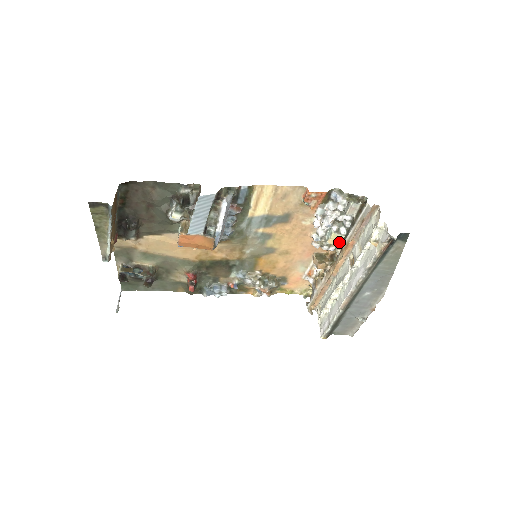
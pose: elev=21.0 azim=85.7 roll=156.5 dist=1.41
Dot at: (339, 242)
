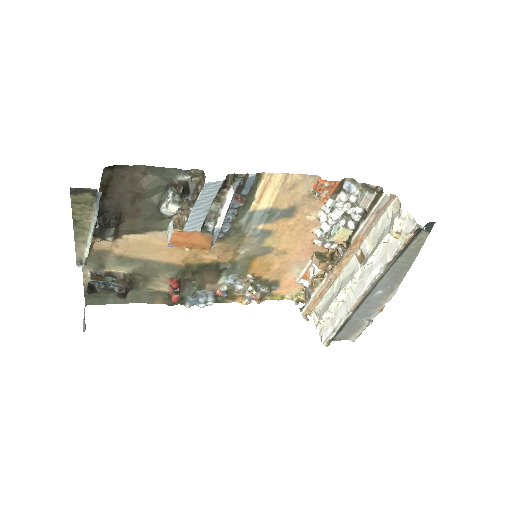
Dot at: (345, 238)
